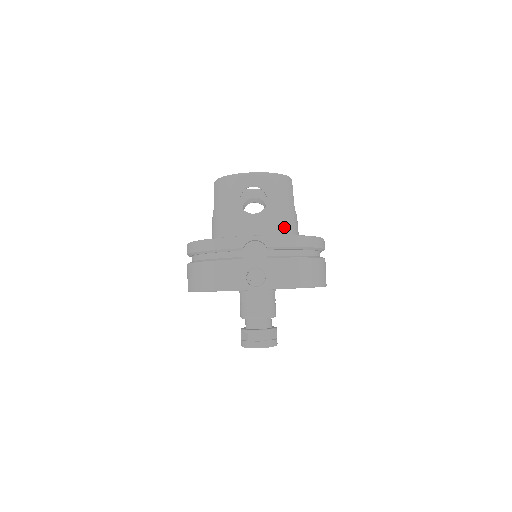
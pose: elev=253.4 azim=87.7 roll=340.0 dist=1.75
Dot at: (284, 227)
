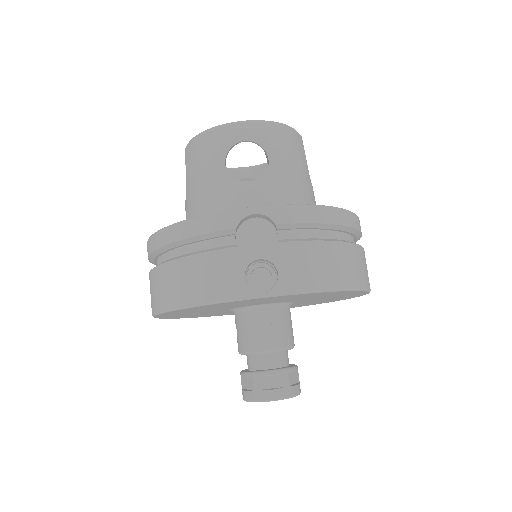
Dot at: (298, 201)
